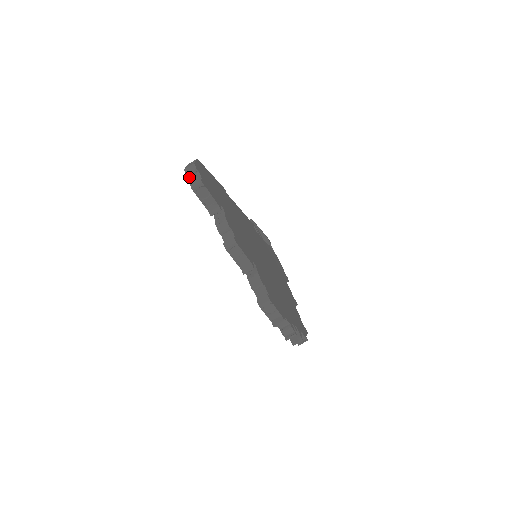
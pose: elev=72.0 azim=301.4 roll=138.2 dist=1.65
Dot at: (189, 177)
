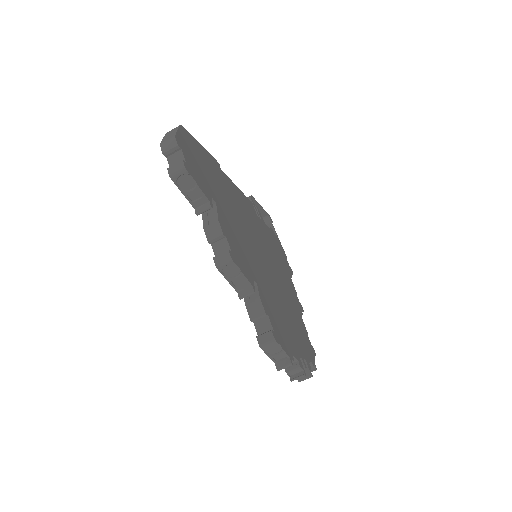
Dot at: (167, 156)
